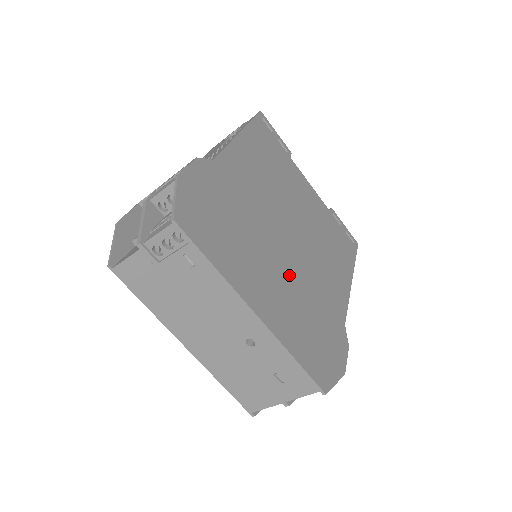
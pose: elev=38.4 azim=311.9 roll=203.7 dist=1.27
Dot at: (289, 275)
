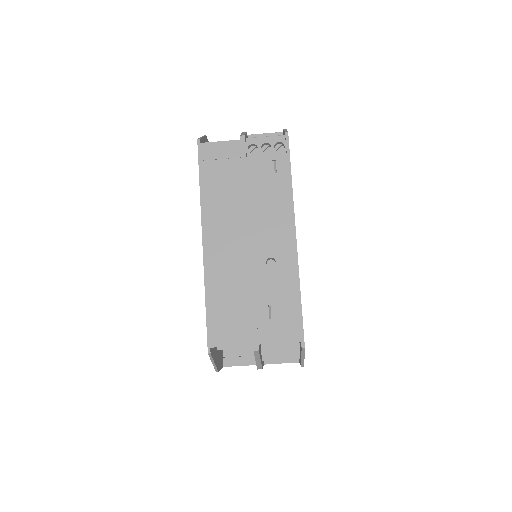
Dot at: occluded
